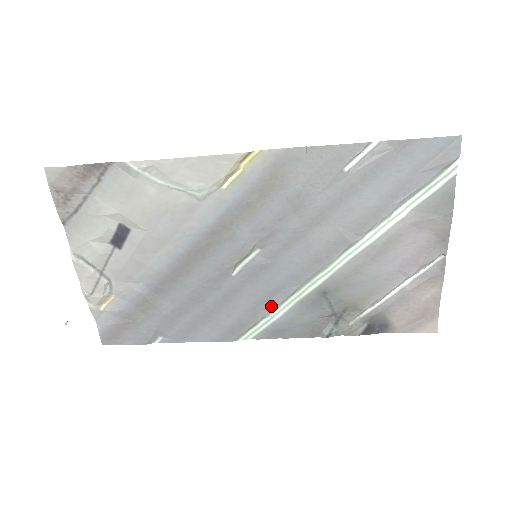
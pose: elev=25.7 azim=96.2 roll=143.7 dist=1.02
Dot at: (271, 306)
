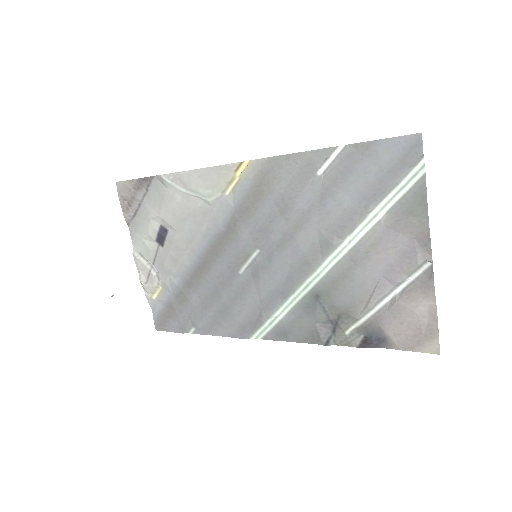
Dot at: (273, 306)
